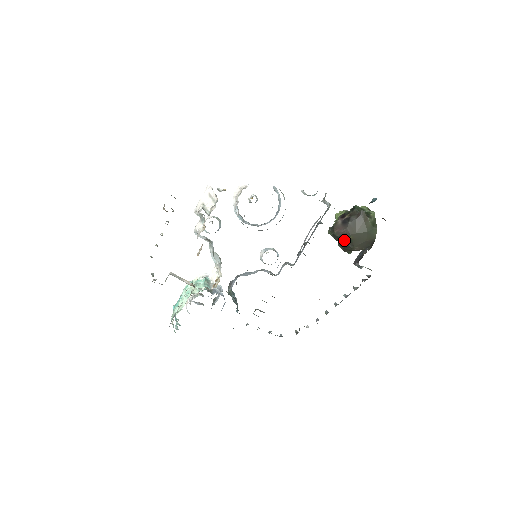
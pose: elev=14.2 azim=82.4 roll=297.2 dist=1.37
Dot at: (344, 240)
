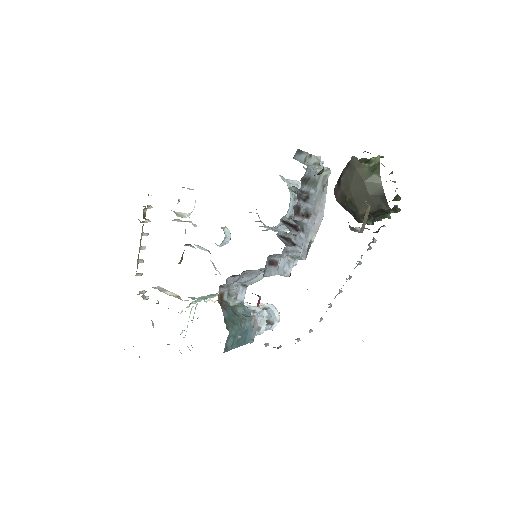
Dot at: (346, 205)
